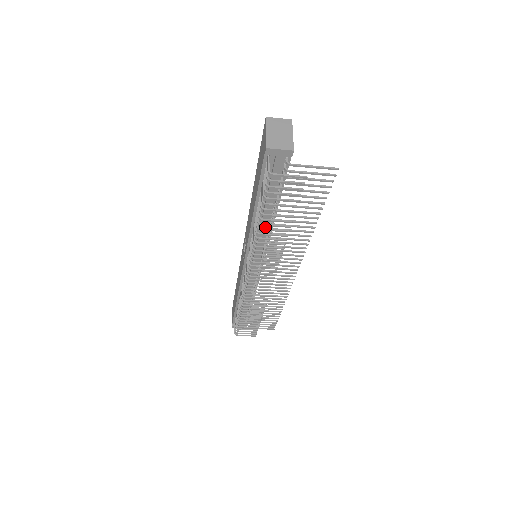
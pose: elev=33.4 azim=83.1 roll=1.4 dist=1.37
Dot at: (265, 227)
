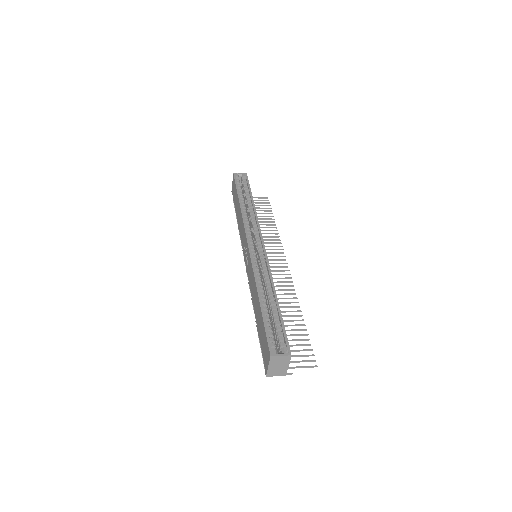
Dot at: occluded
